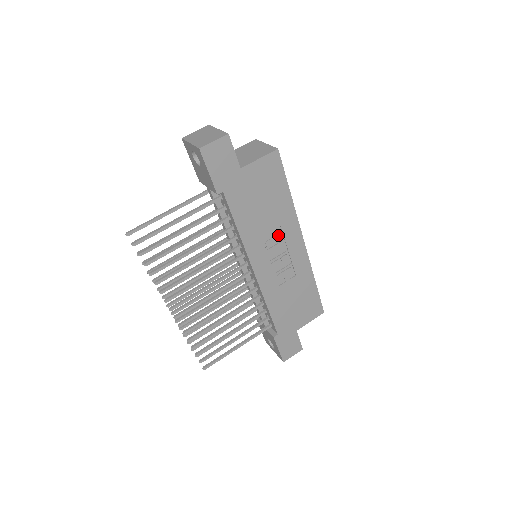
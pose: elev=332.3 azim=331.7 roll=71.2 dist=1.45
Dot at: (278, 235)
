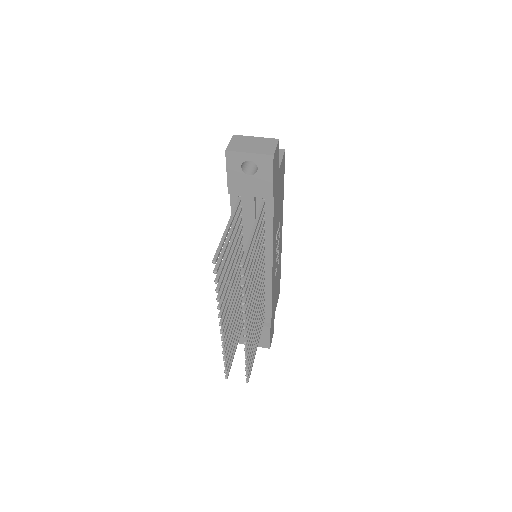
Dot at: (279, 229)
